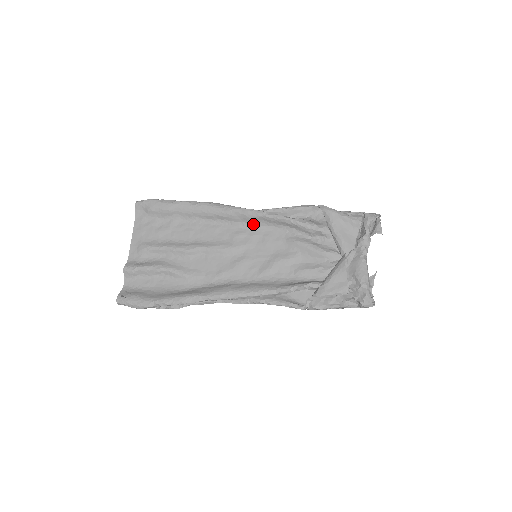
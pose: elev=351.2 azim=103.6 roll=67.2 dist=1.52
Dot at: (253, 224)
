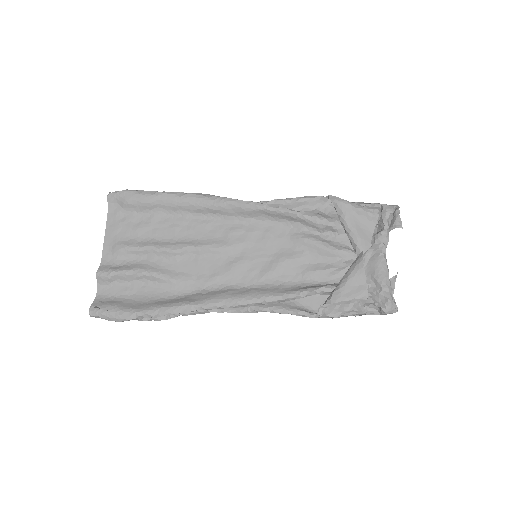
Dot at: (251, 218)
